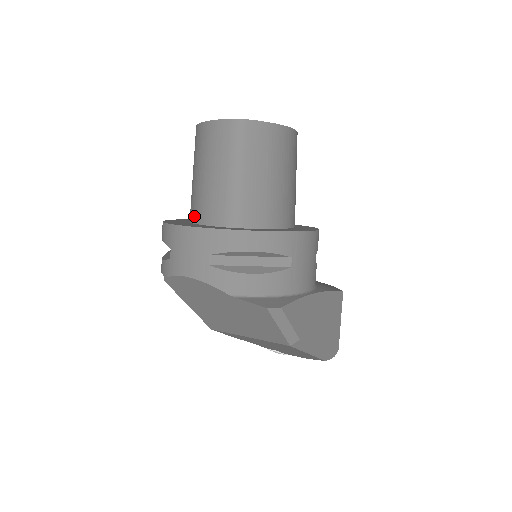
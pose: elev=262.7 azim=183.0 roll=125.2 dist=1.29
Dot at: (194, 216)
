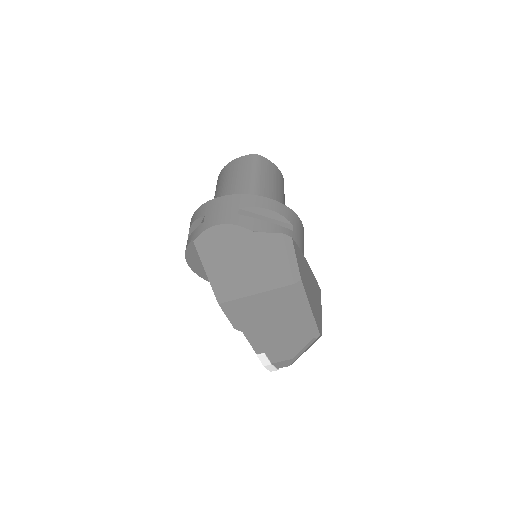
Dot at: occluded
